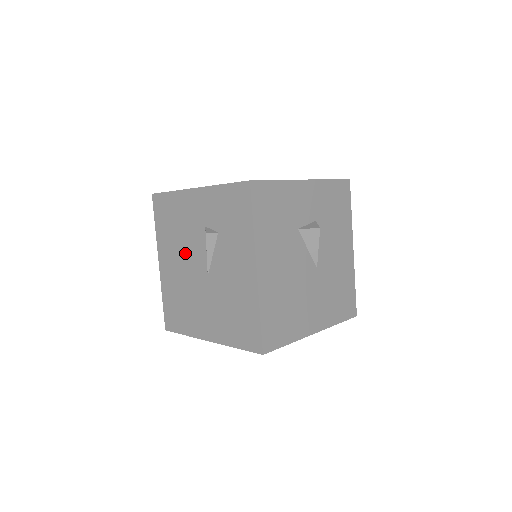
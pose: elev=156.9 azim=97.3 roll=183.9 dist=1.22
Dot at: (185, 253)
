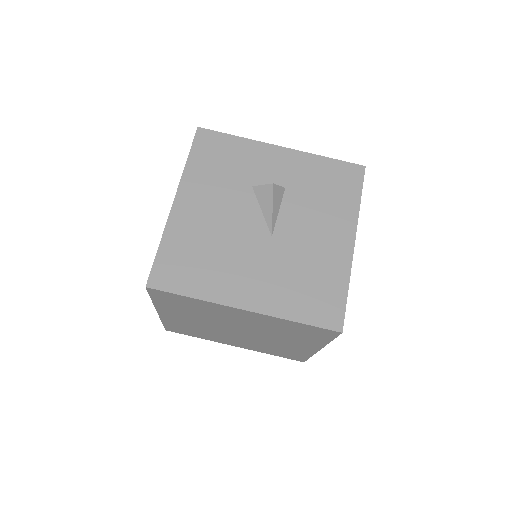
Dot at: occluded
